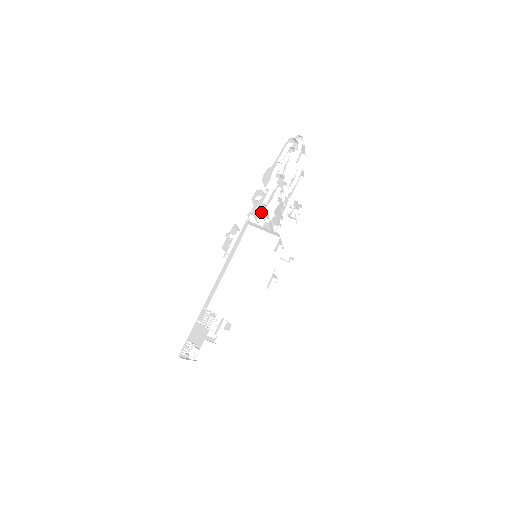
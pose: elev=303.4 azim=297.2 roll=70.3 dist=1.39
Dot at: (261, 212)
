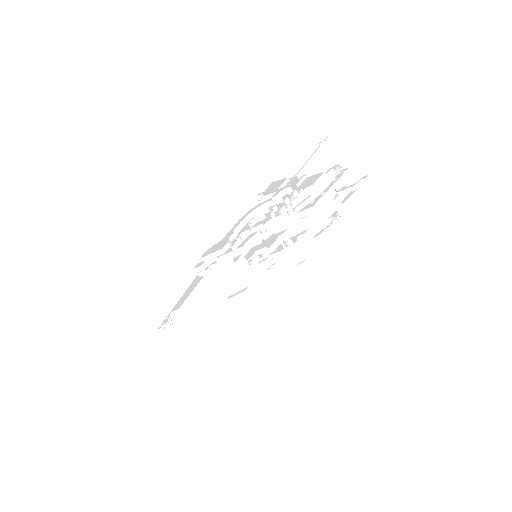
Dot at: occluded
